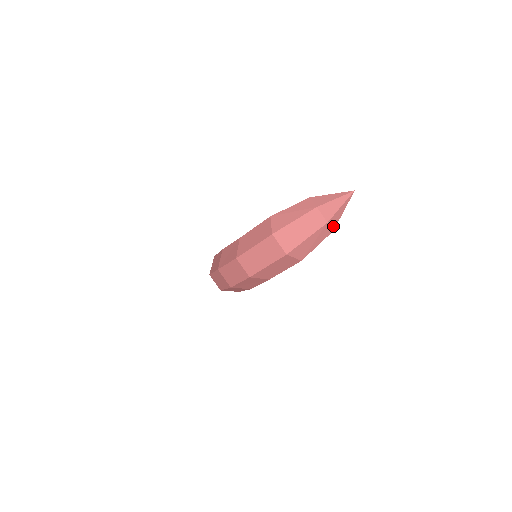
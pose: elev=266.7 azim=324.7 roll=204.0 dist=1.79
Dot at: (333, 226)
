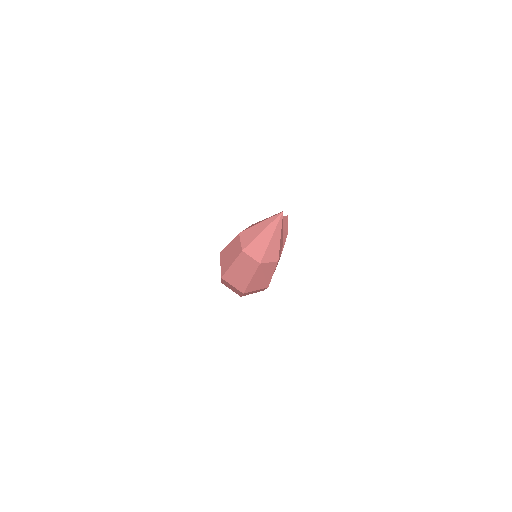
Dot at: (274, 258)
